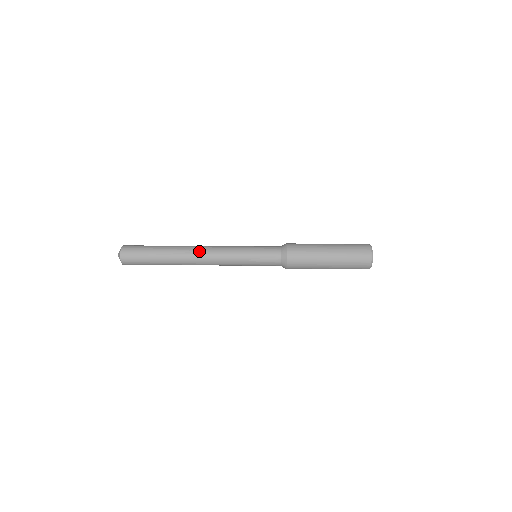
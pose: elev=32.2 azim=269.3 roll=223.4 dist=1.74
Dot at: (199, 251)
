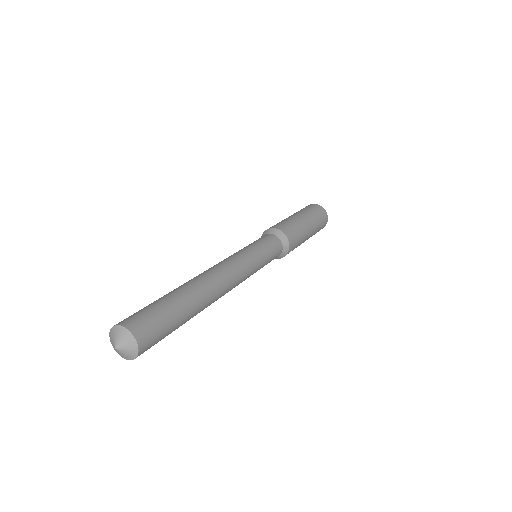
Dot at: (225, 286)
